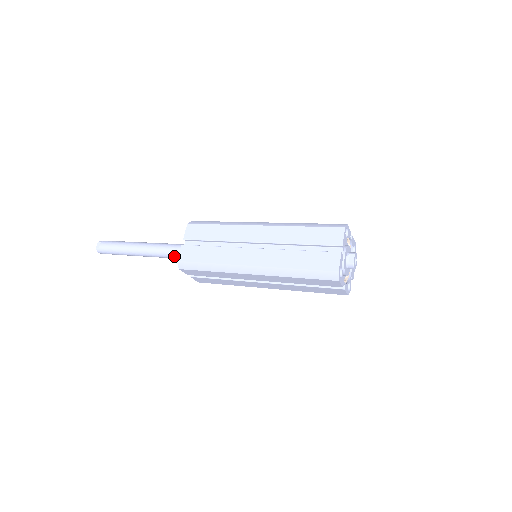
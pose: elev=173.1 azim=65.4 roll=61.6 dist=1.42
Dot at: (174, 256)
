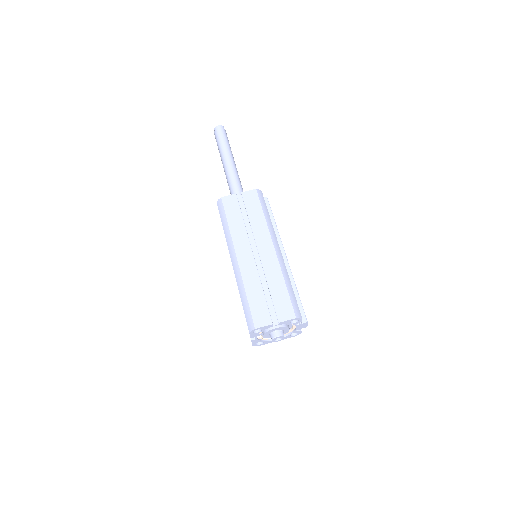
Dot at: occluded
